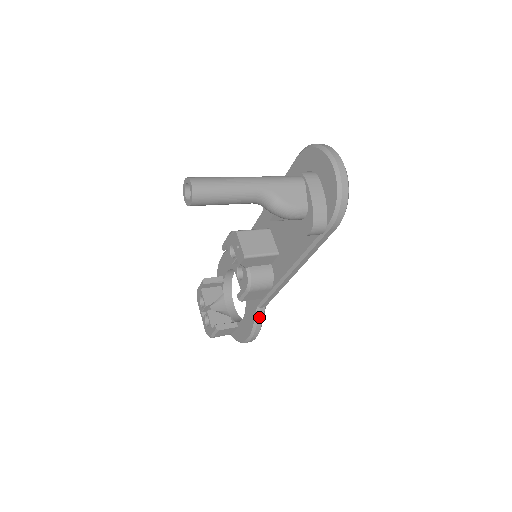
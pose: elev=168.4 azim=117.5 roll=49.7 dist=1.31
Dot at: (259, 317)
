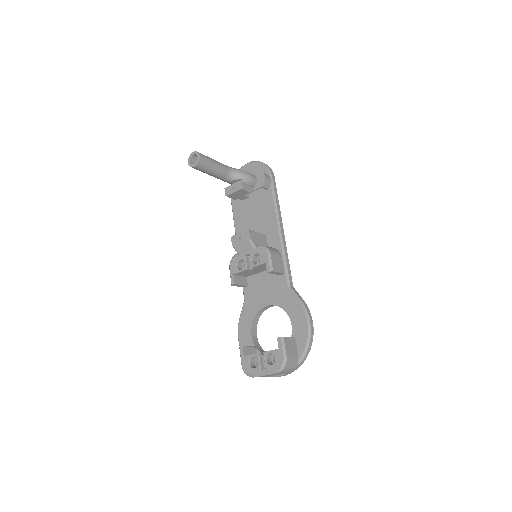
Dot at: (296, 294)
